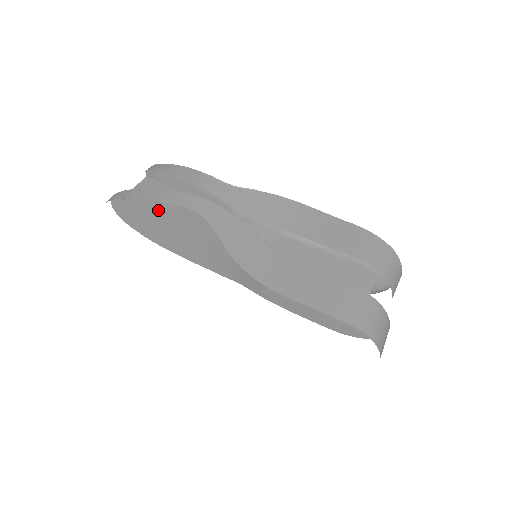
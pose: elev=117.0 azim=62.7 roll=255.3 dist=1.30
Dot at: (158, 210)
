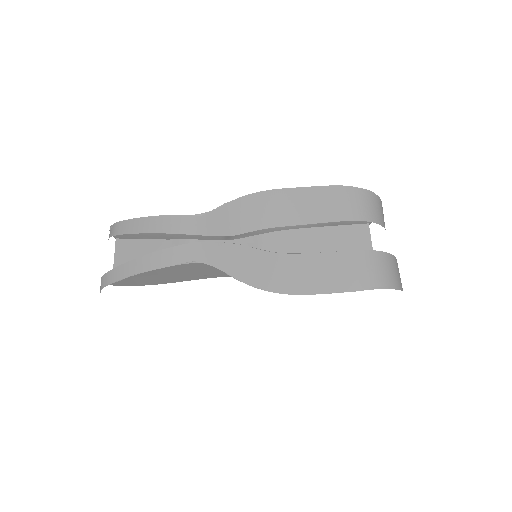
Dot at: occluded
